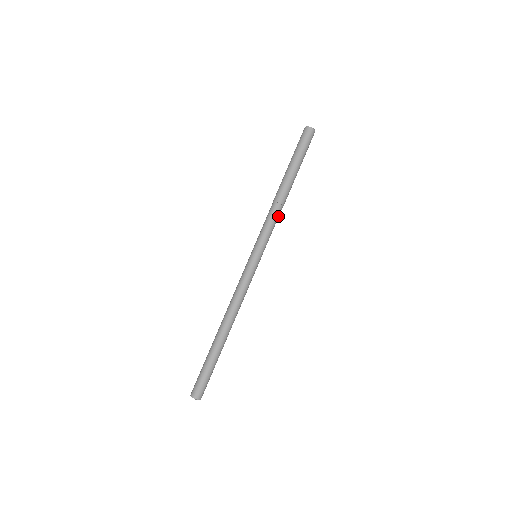
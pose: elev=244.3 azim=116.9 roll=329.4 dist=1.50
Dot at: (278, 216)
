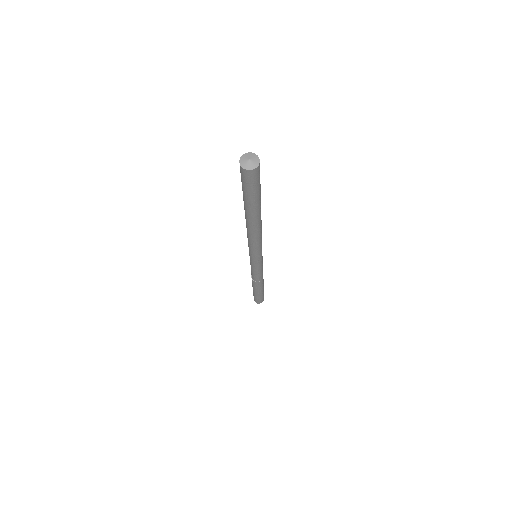
Dot at: occluded
